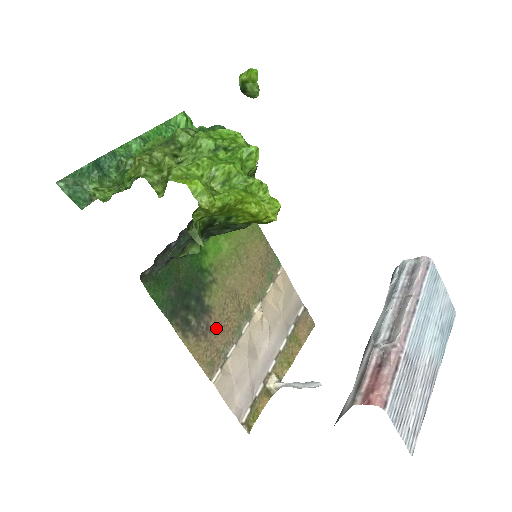
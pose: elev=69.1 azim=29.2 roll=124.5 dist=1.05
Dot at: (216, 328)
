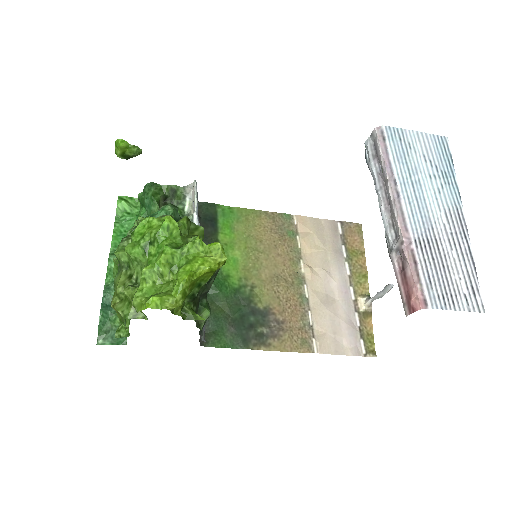
Dot at: (285, 316)
